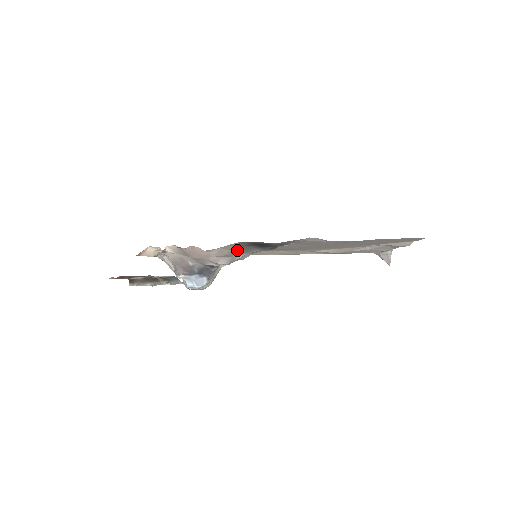
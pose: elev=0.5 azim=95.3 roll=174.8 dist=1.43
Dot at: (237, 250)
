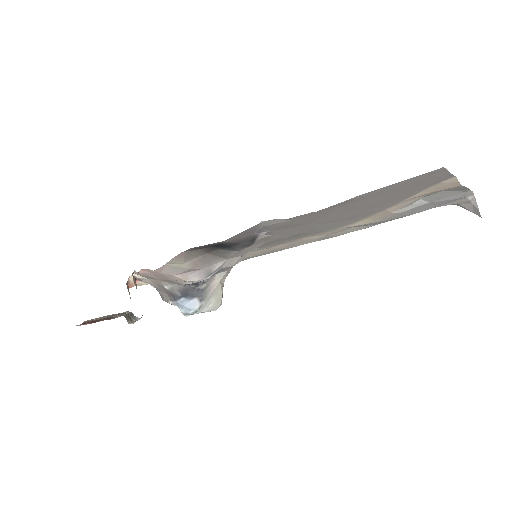
Dot at: (203, 259)
